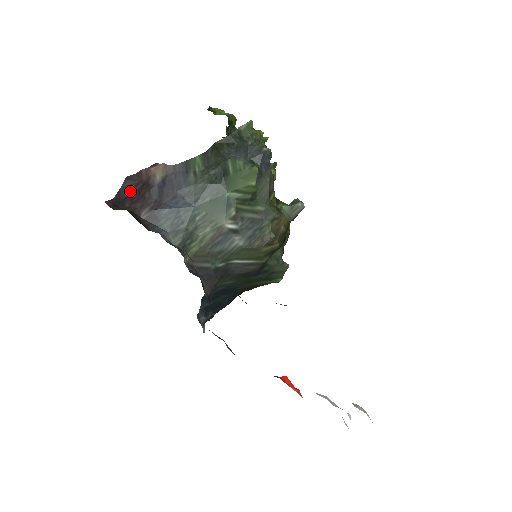
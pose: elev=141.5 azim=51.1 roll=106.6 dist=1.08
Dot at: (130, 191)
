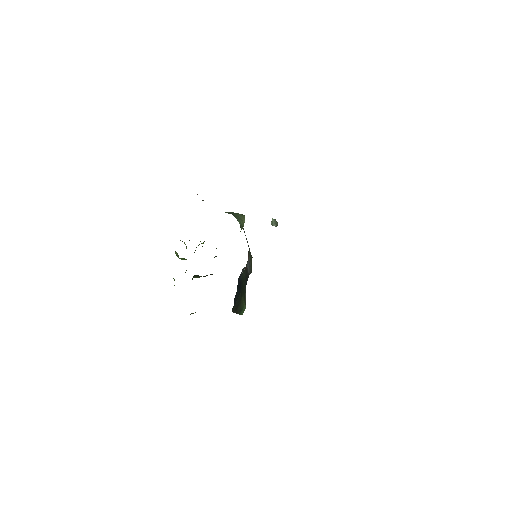
Dot at: occluded
